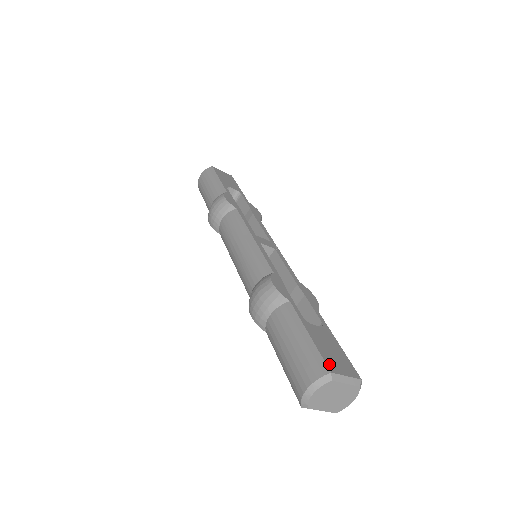
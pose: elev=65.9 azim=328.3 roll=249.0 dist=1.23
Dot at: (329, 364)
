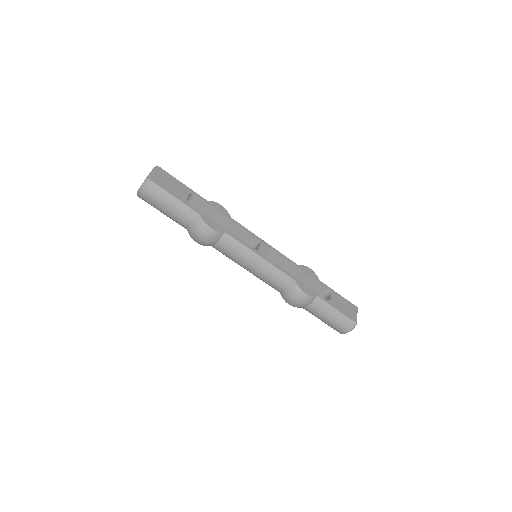
Dot at: (353, 319)
